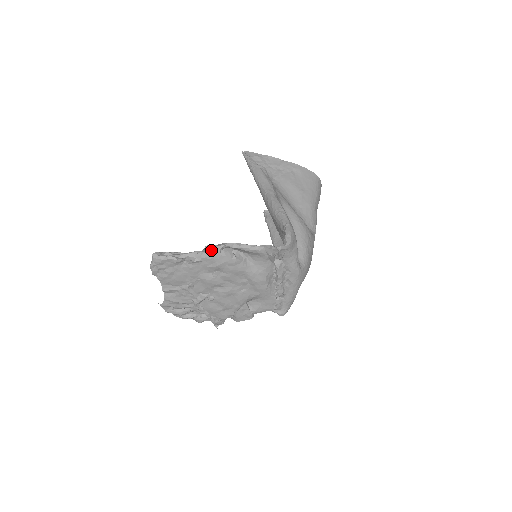
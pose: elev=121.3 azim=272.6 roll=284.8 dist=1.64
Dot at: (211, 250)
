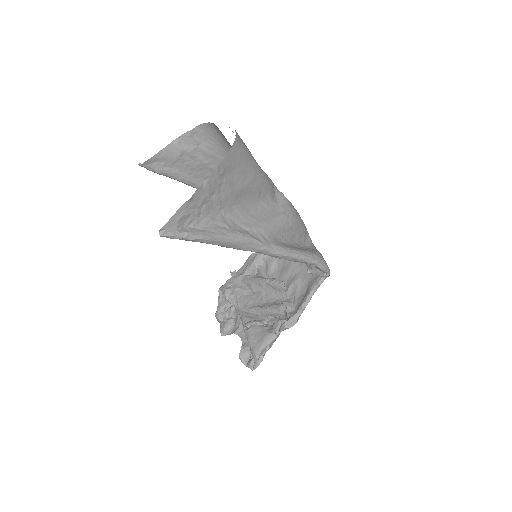
Dot at: occluded
